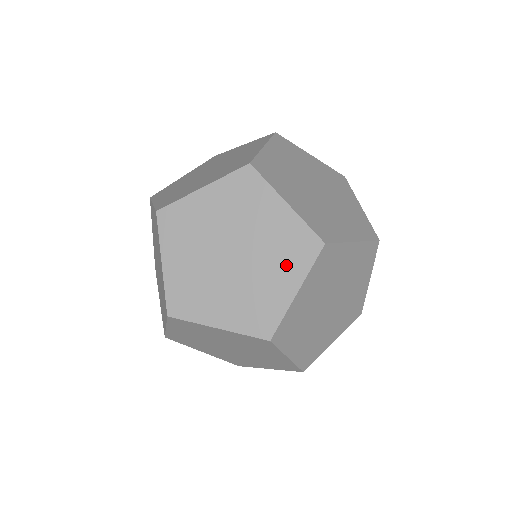
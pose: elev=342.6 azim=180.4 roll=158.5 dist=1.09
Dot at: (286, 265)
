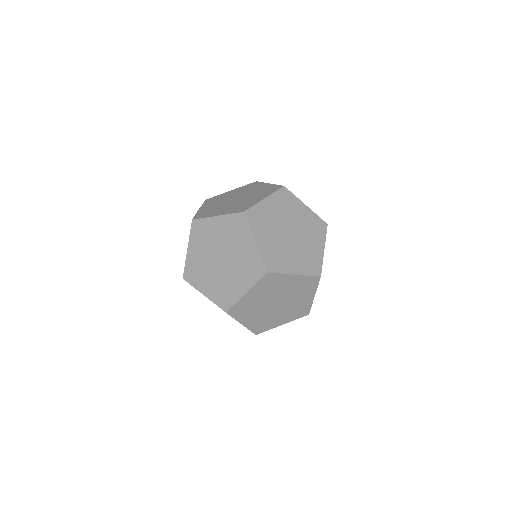
Dot at: (241, 237)
